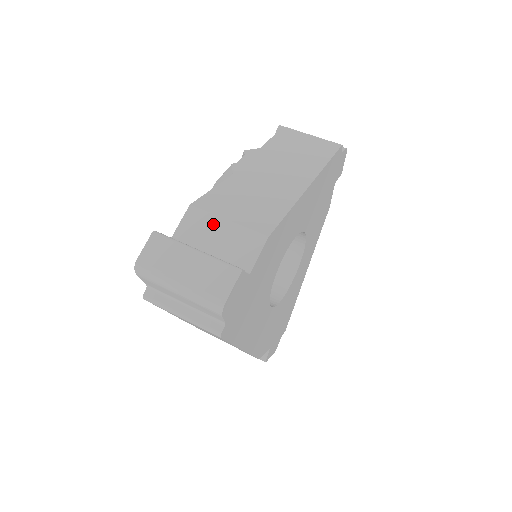
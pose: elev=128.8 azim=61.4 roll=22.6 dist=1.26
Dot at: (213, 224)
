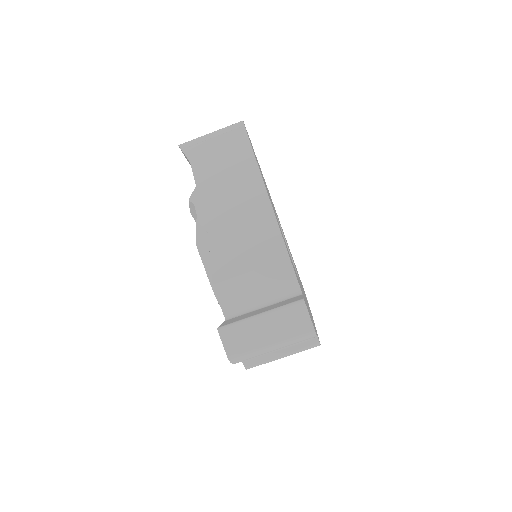
Dot at: (243, 283)
